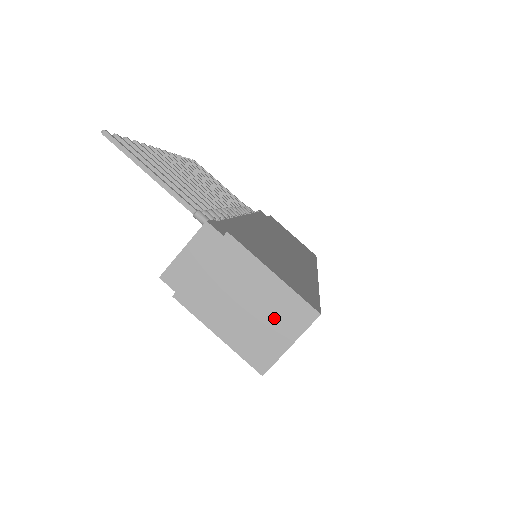
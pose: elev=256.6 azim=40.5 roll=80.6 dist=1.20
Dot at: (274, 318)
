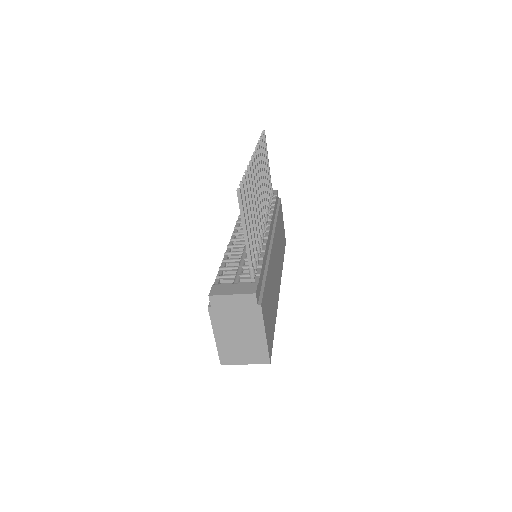
Dot at: (248, 350)
